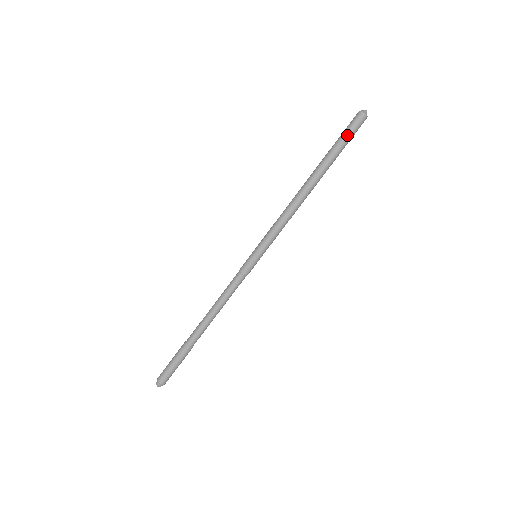
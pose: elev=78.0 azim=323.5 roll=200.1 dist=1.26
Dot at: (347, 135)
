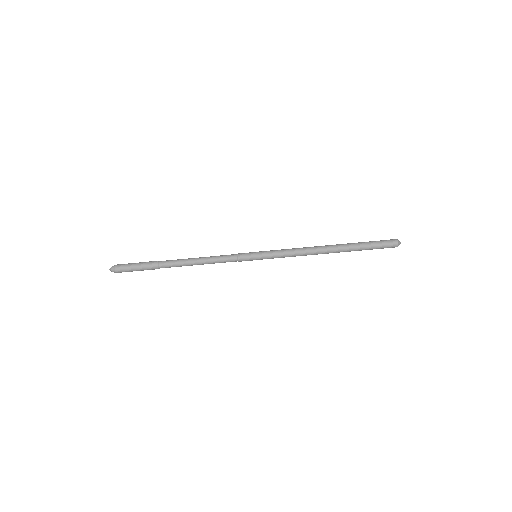
Dot at: (377, 244)
